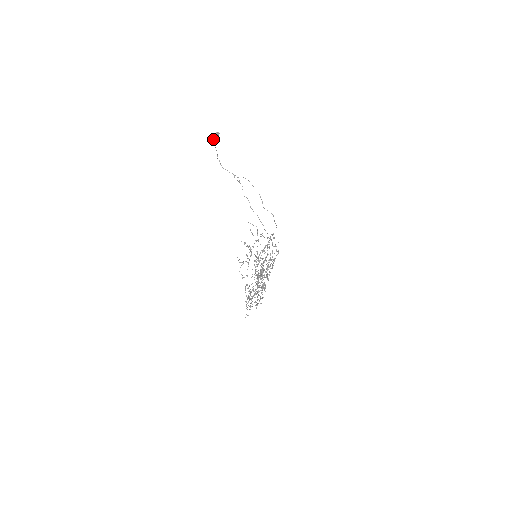
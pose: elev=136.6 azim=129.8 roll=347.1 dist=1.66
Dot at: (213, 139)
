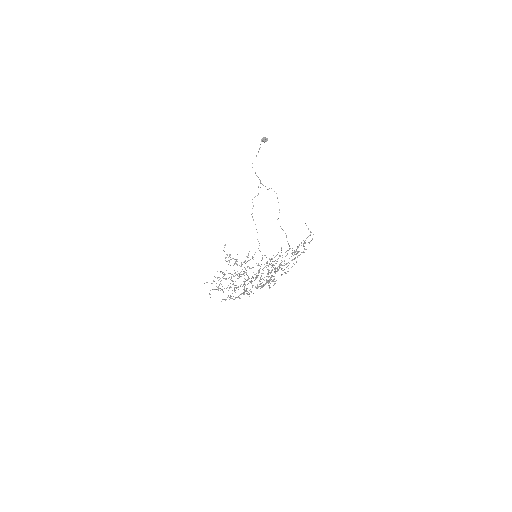
Dot at: (262, 140)
